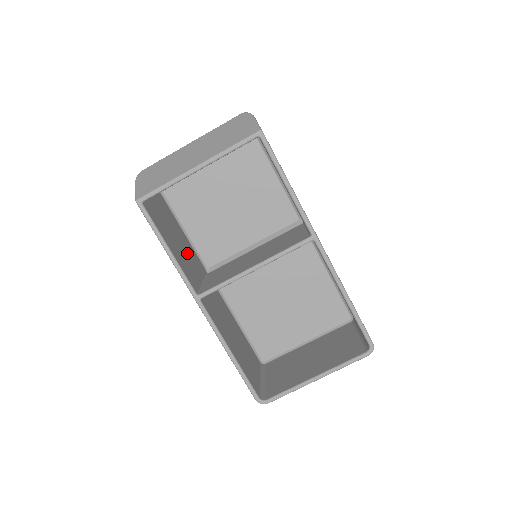
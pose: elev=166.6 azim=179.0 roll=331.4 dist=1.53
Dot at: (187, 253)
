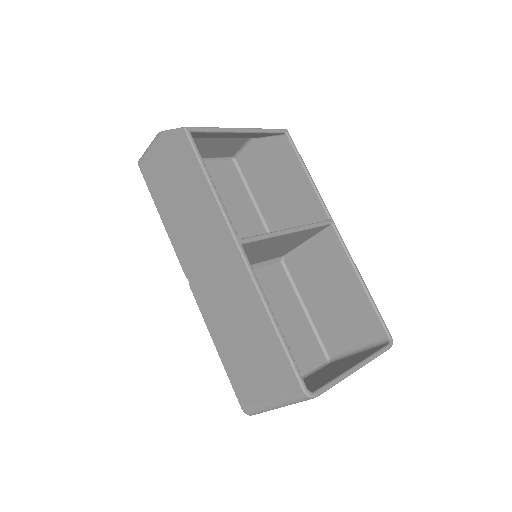
Dot at: occluded
